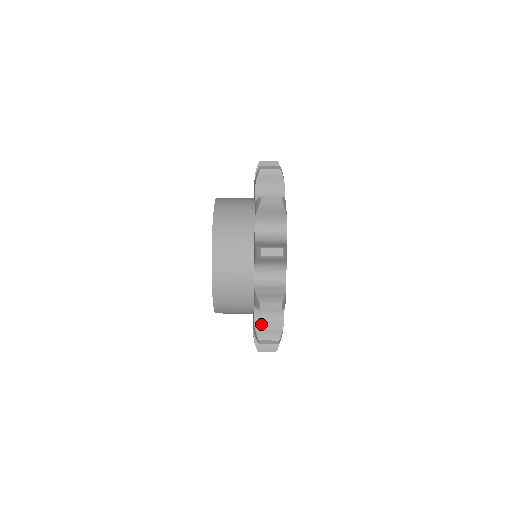
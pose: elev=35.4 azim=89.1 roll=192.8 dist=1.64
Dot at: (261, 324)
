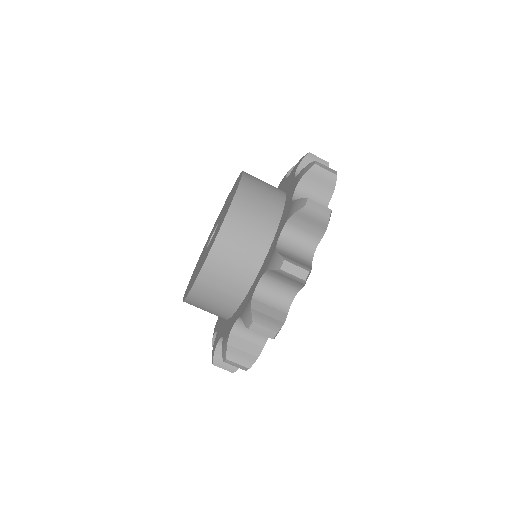
Dot at: occluded
